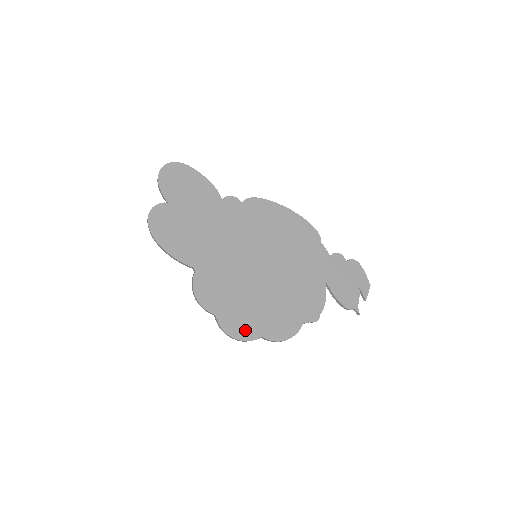
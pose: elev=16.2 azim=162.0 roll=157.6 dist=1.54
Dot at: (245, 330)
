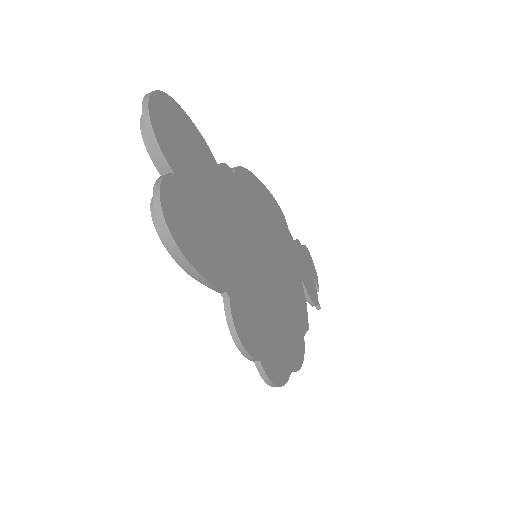
Dot at: (281, 369)
